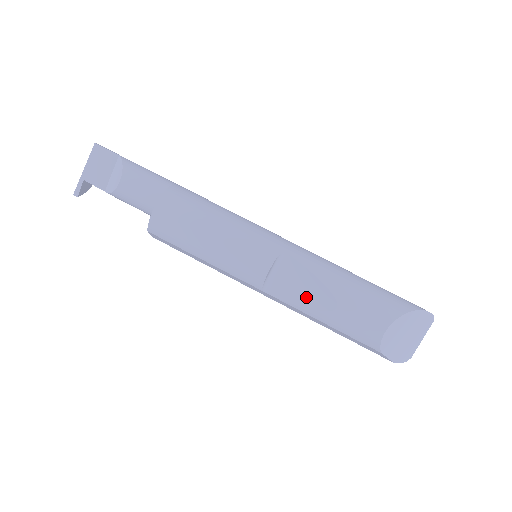
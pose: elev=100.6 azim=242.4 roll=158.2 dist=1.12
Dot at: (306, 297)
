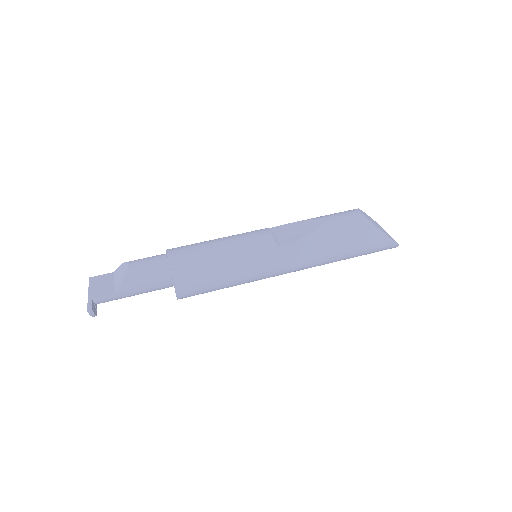
Dot at: (305, 230)
